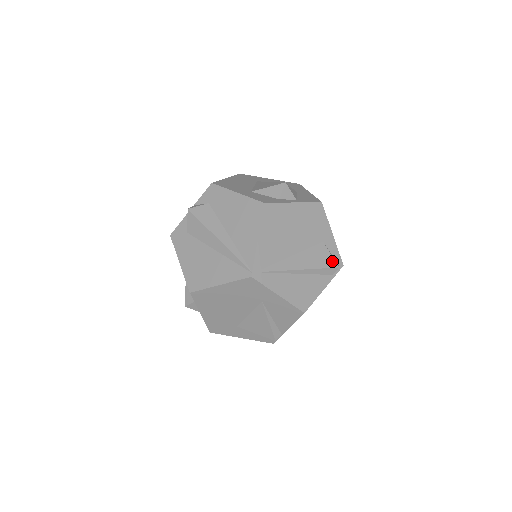
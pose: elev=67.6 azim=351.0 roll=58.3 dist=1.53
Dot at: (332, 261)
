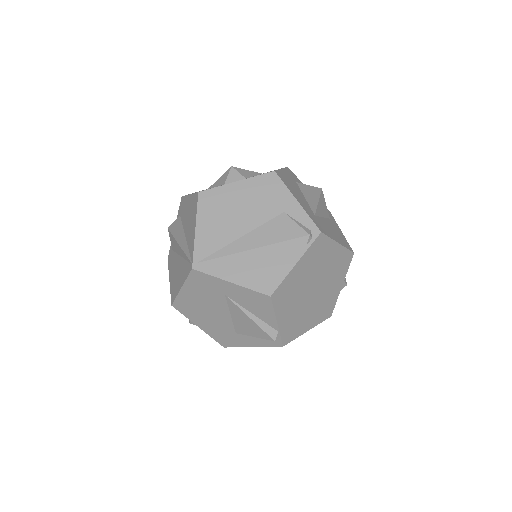
Dot at: (298, 230)
